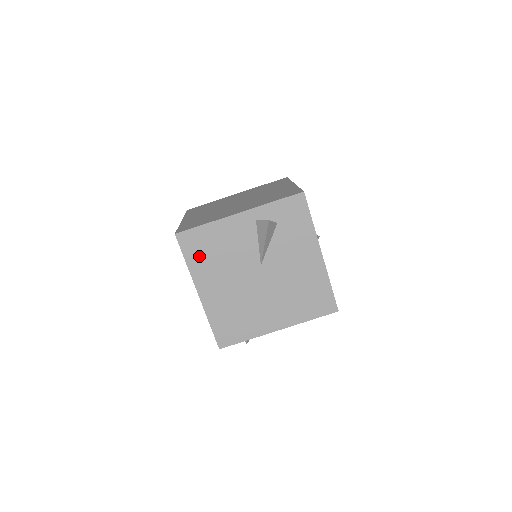
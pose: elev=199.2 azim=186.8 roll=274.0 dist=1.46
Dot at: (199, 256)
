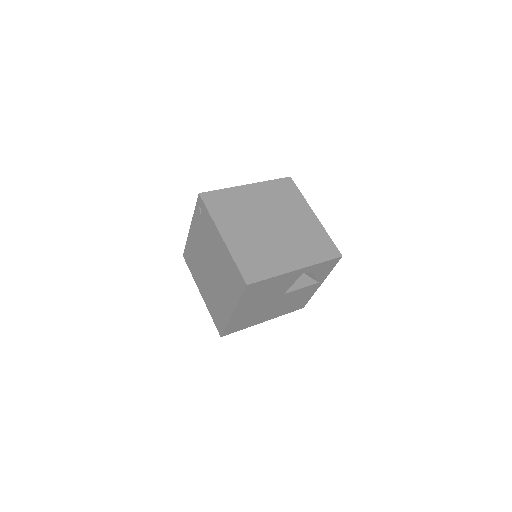
Dot at: (252, 295)
